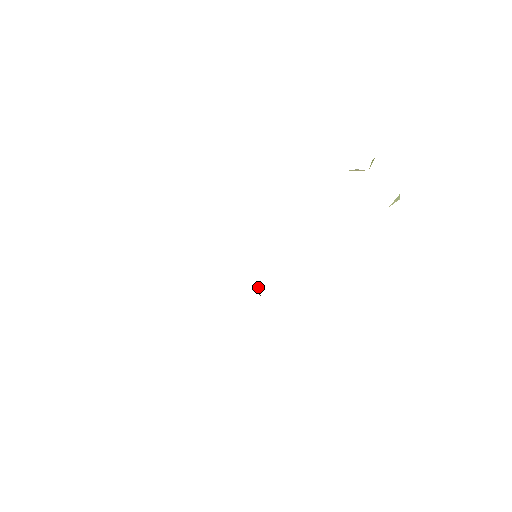
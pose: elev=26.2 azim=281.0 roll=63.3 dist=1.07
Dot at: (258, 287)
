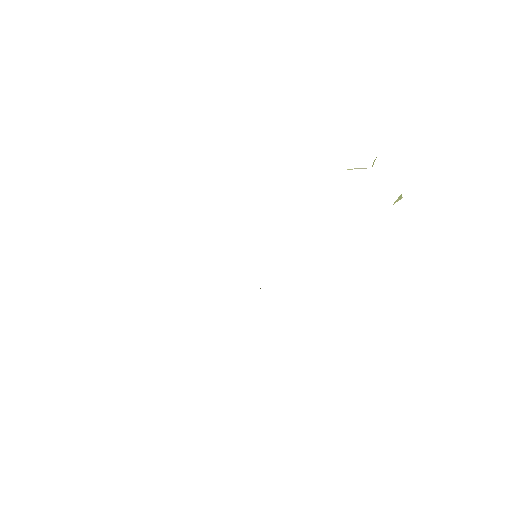
Dot at: (260, 288)
